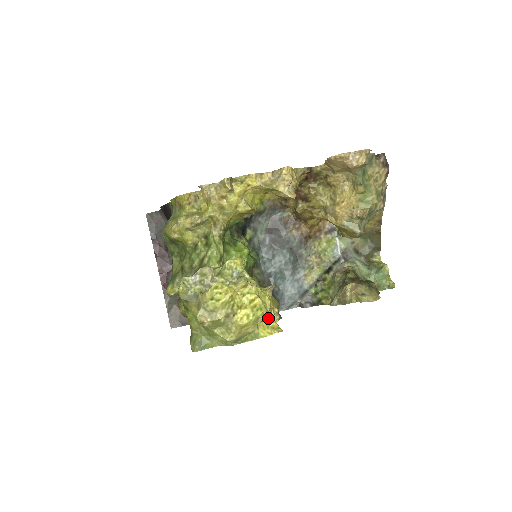
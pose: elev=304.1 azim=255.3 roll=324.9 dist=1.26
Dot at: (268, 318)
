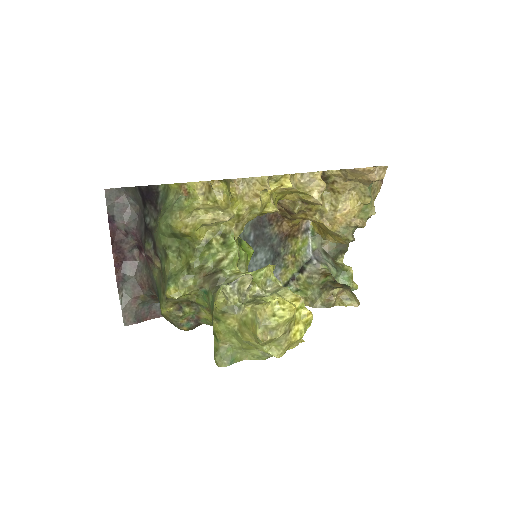
Dot at: occluded
